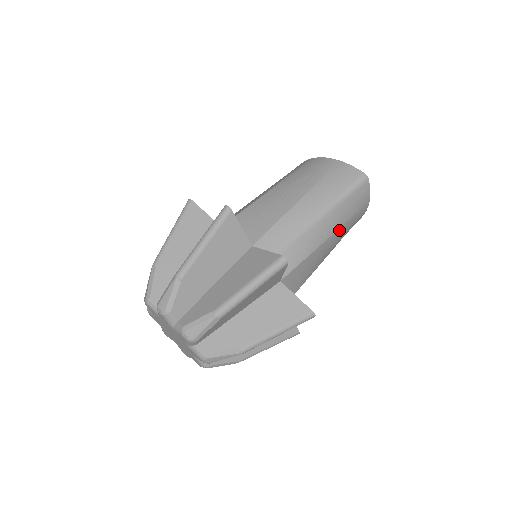
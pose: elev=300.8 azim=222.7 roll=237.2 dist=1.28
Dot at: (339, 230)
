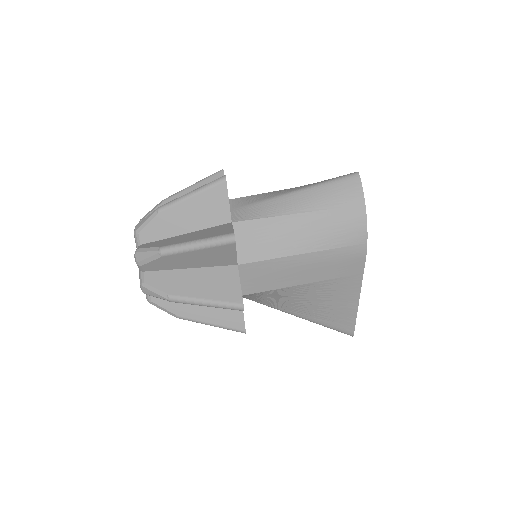
Dot at: (318, 214)
